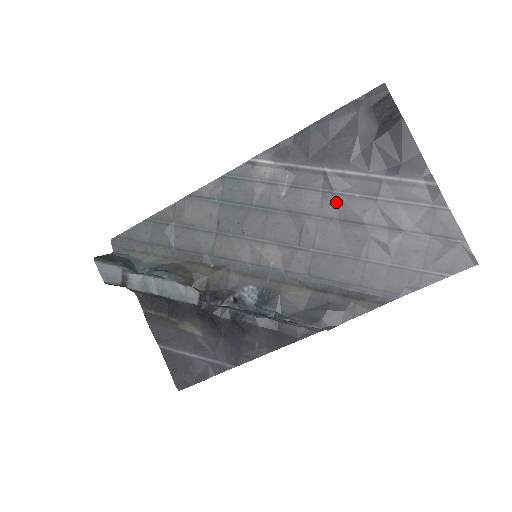
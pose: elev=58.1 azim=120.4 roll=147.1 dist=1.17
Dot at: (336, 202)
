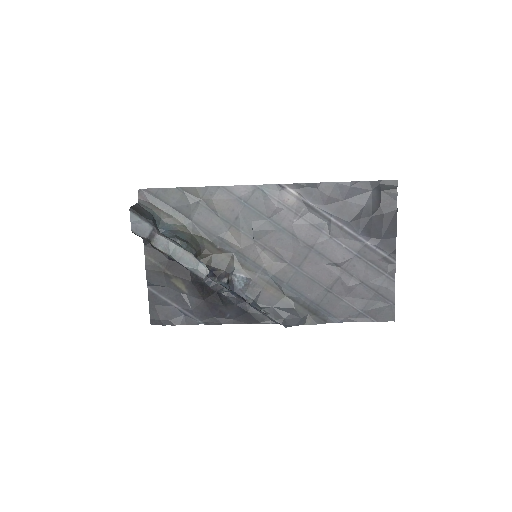
Dot at: (328, 244)
